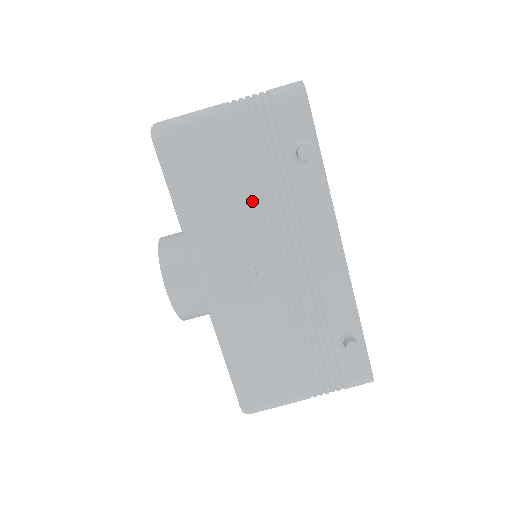
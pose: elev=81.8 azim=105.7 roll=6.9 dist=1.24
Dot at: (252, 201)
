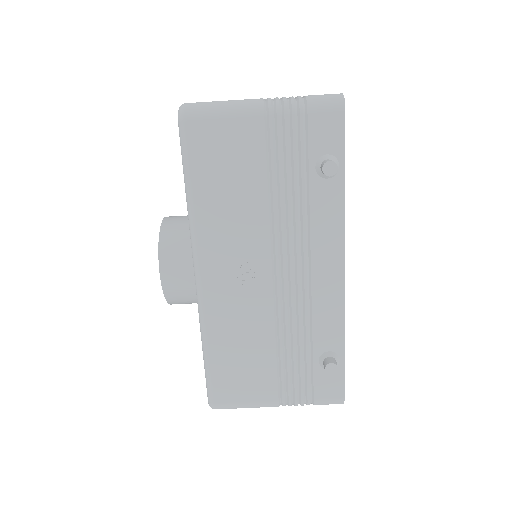
Dot at: (265, 204)
